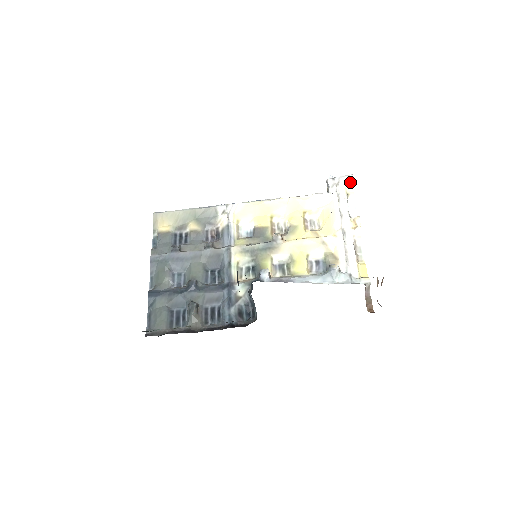
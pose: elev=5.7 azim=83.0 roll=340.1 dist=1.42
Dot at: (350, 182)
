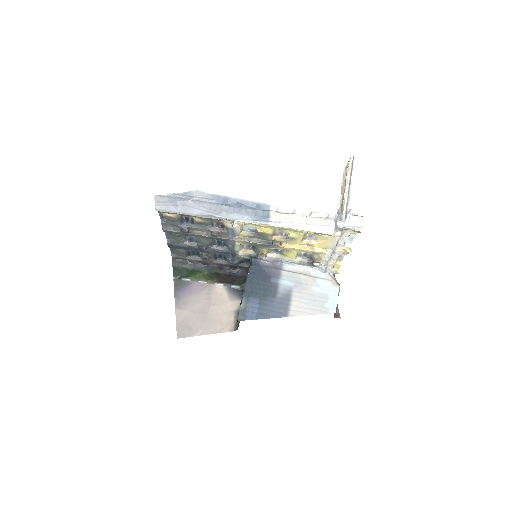
Dot at: occluded
